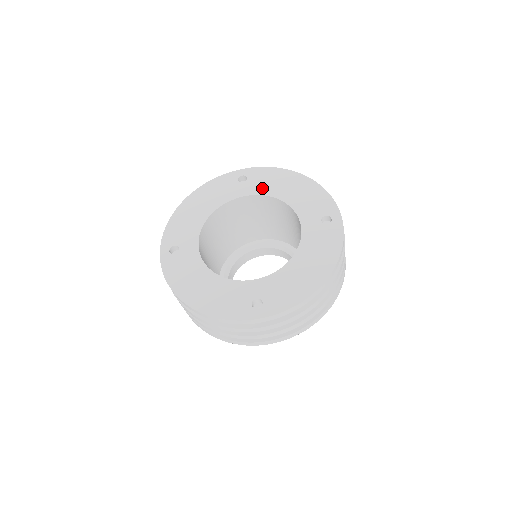
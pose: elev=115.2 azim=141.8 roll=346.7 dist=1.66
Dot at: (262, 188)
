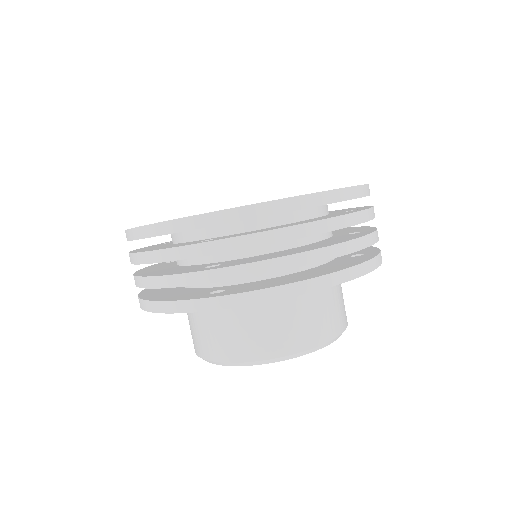
Dot at: occluded
